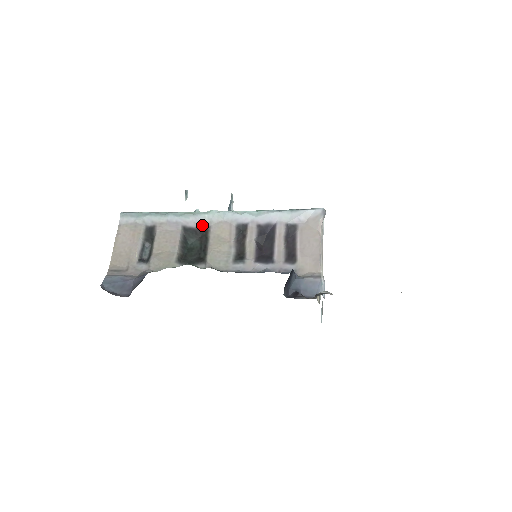
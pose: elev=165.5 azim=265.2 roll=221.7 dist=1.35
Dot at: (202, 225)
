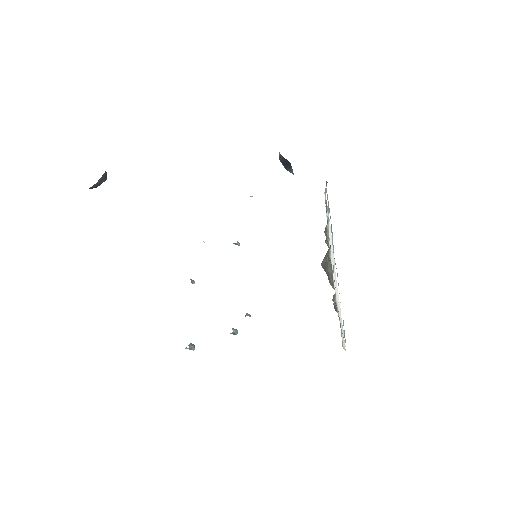
Dot at: occluded
